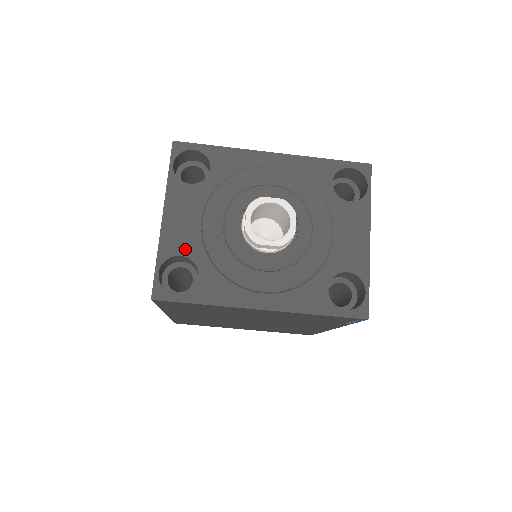
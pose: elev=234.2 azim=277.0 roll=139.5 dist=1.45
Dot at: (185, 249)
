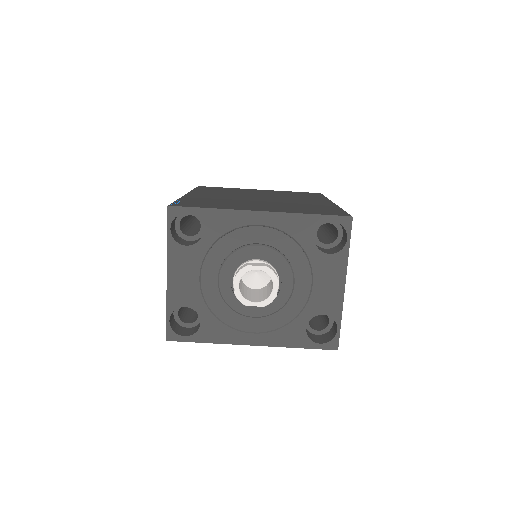
Dot at: (188, 302)
